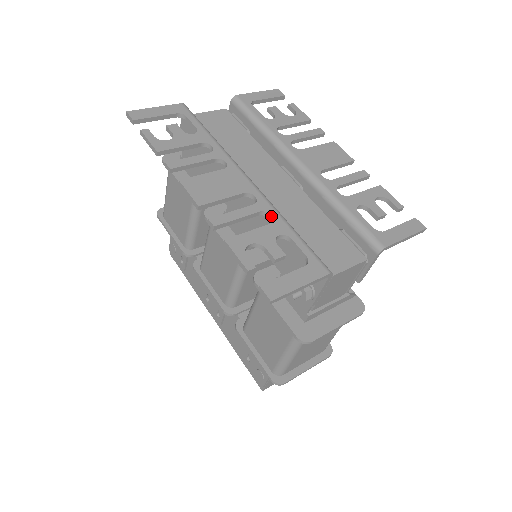
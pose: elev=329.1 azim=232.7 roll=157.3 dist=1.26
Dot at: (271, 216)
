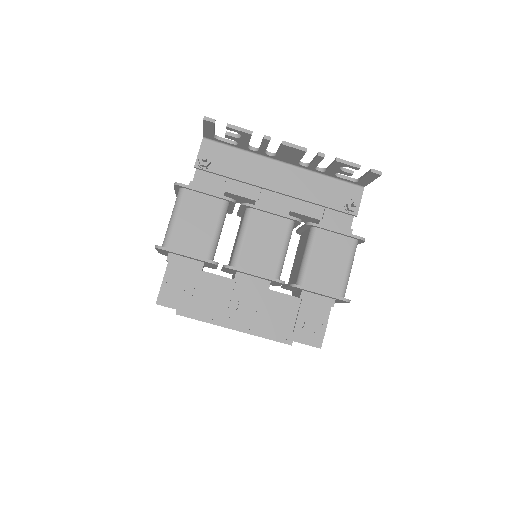
Dot at: (320, 168)
